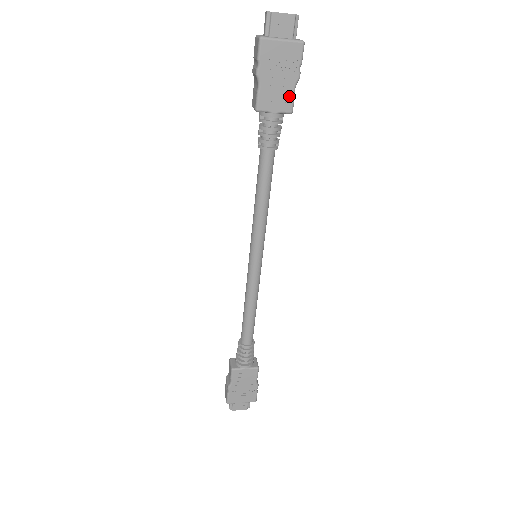
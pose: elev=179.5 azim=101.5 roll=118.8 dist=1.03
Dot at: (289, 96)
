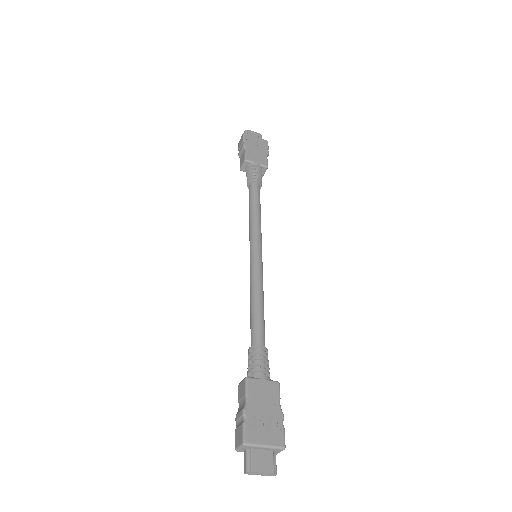
Dot at: (264, 159)
